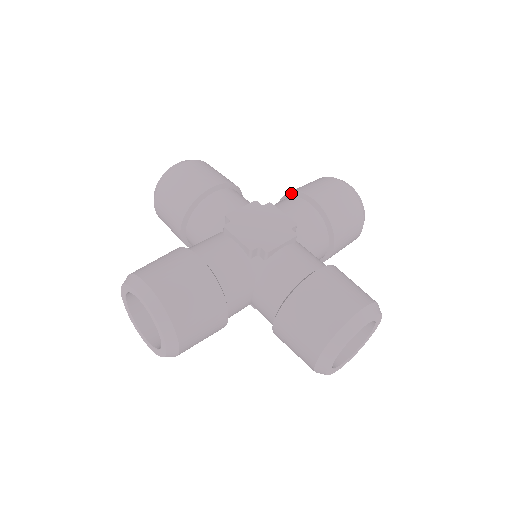
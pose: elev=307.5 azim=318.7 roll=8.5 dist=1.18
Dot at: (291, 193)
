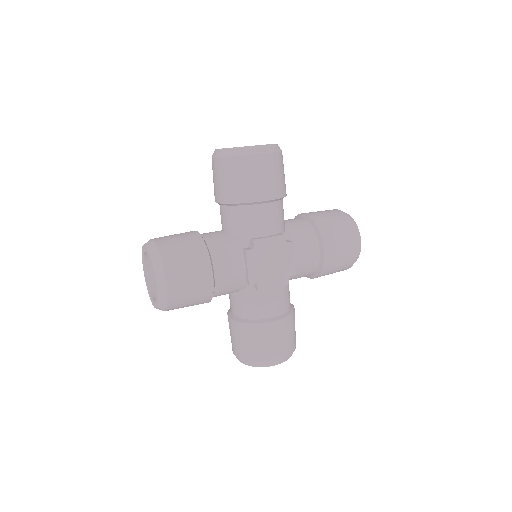
Dot at: (317, 229)
